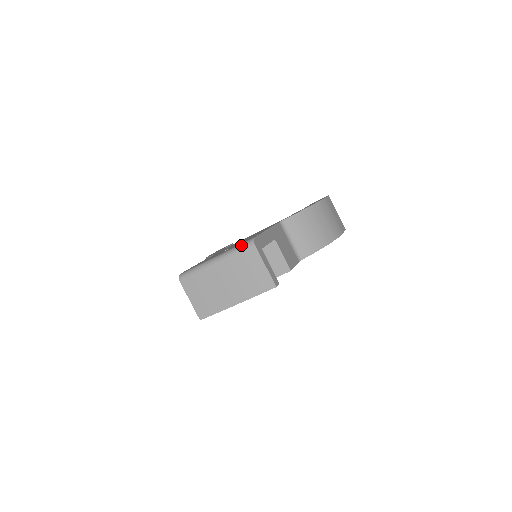
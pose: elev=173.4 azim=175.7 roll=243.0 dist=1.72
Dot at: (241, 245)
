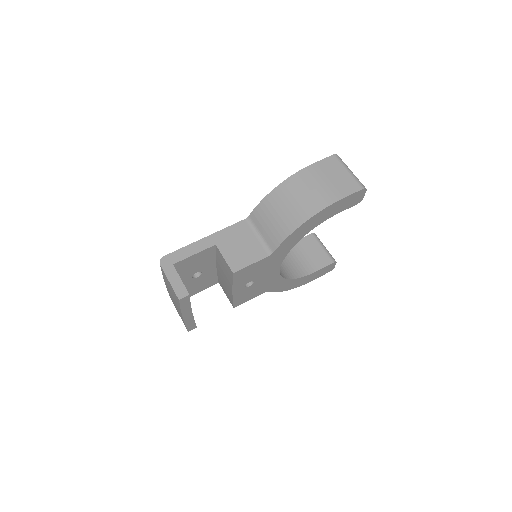
Dot at: occluded
